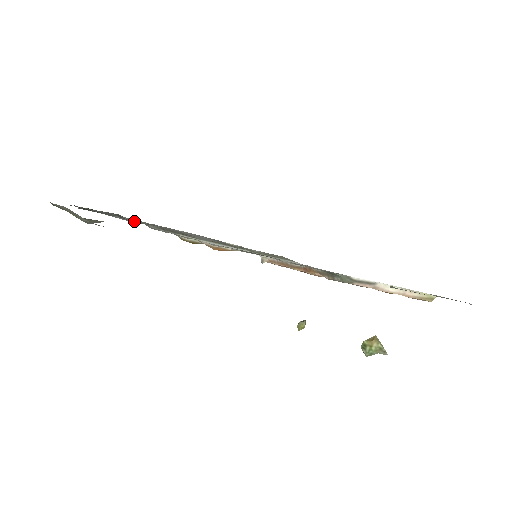
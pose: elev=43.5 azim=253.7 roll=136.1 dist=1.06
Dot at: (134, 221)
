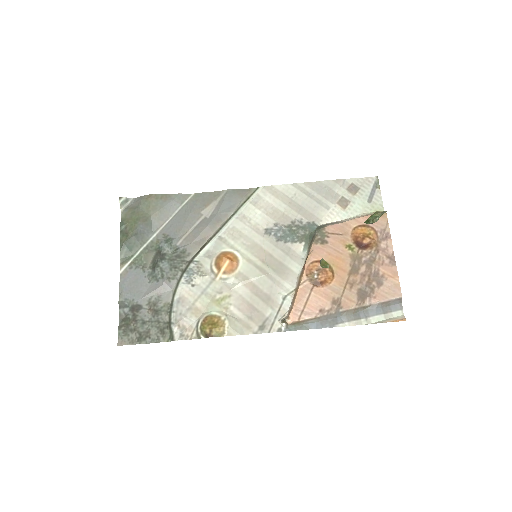
Dot at: (165, 241)
